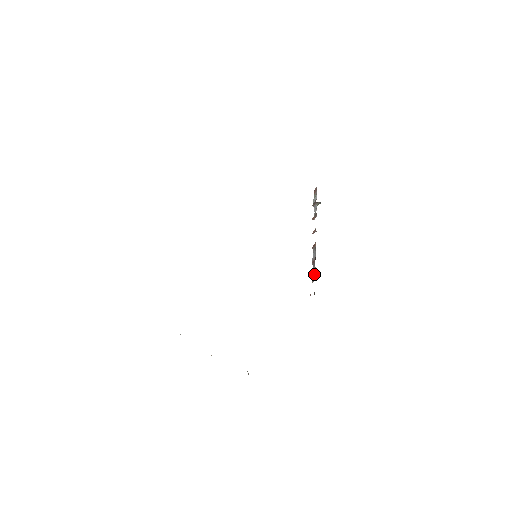
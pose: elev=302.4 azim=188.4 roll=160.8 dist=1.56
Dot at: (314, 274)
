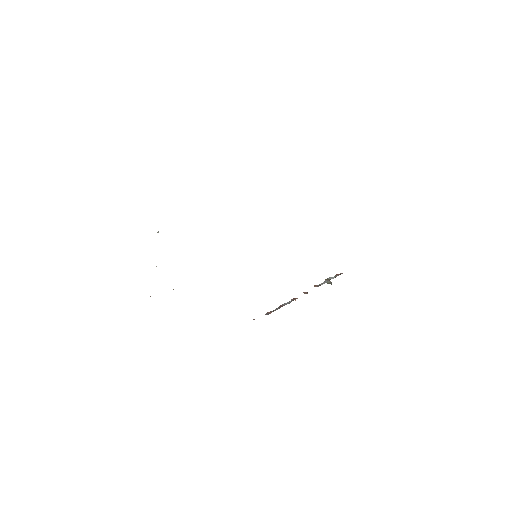
Dot at: occluded
